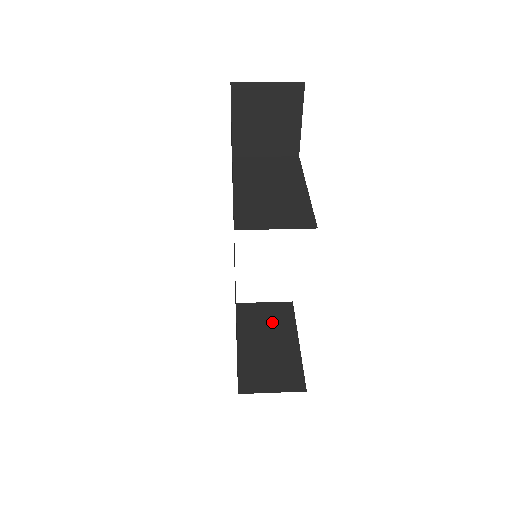
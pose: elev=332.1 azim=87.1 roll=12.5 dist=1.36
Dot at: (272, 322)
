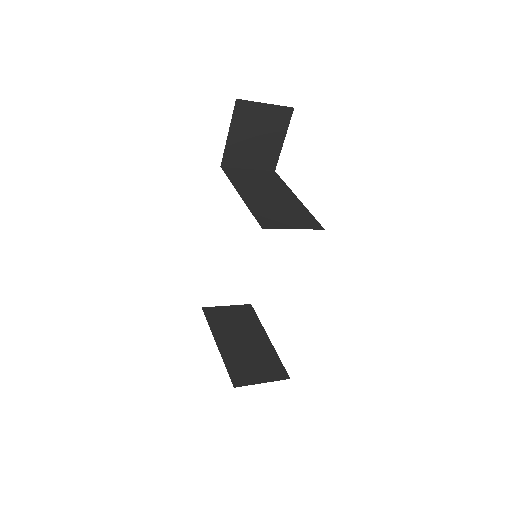
Dot at: (240, 323)
